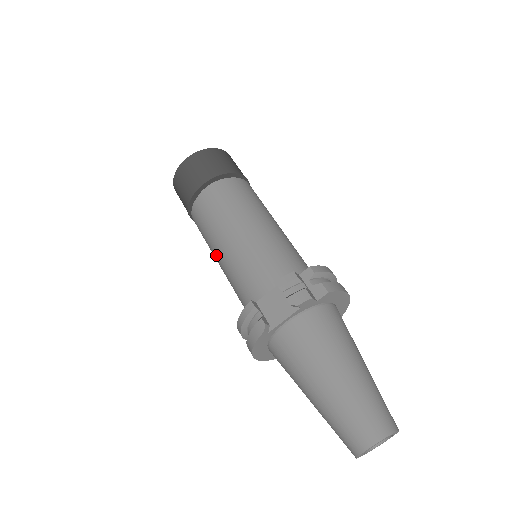
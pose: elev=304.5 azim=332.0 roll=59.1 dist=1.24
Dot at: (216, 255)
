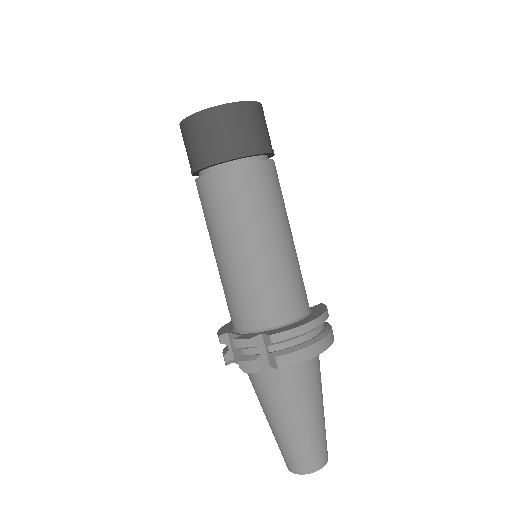
Dot at: occluded
